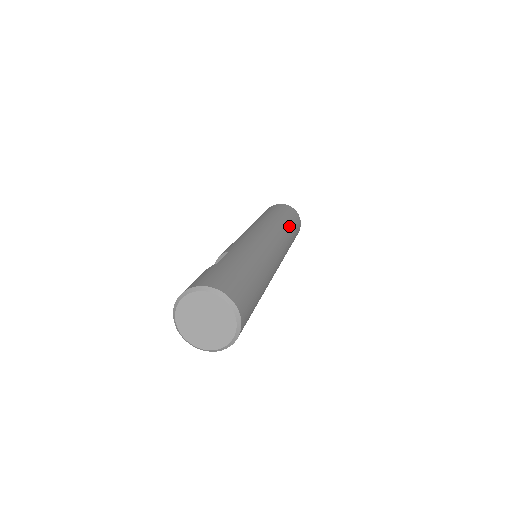
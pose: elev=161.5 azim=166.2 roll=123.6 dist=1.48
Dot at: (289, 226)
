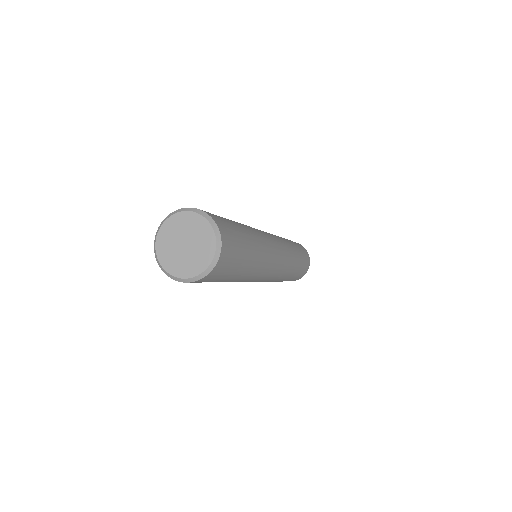
Dot at: occluded
